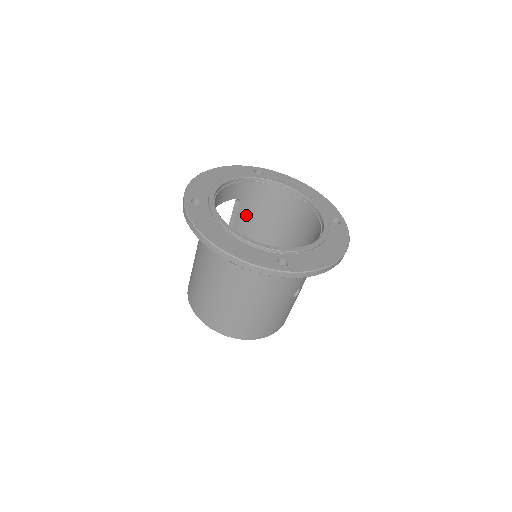
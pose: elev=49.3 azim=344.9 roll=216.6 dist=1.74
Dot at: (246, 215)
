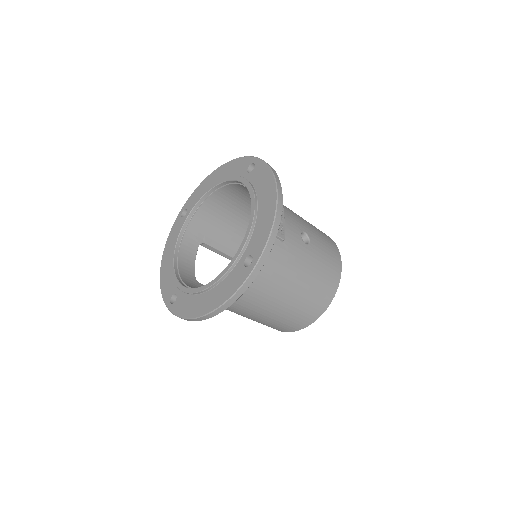
Dot at: (221, 240)
